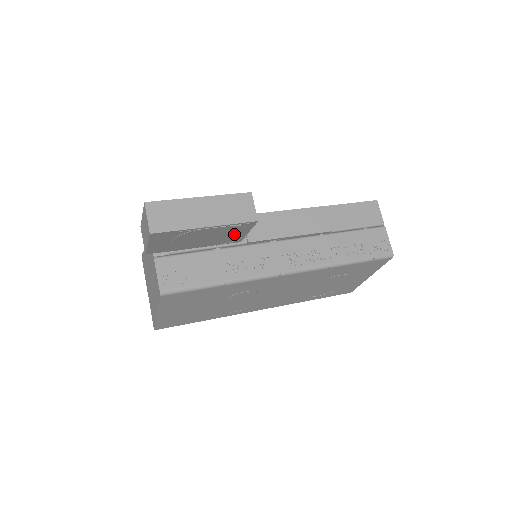
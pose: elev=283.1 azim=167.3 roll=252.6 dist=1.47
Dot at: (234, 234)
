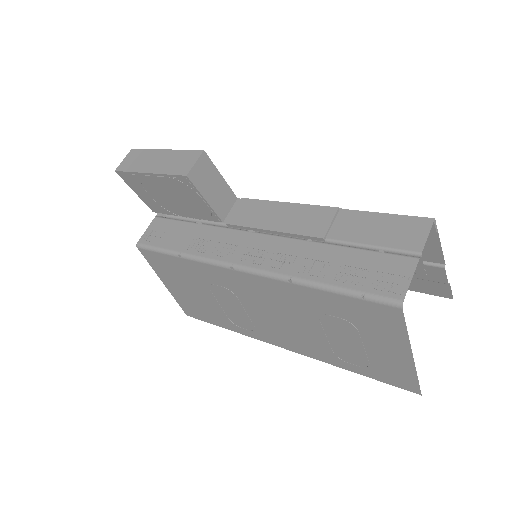
Dot at: (194, 200)
